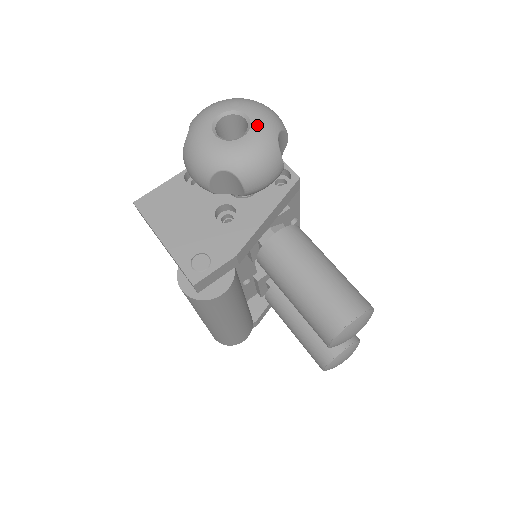
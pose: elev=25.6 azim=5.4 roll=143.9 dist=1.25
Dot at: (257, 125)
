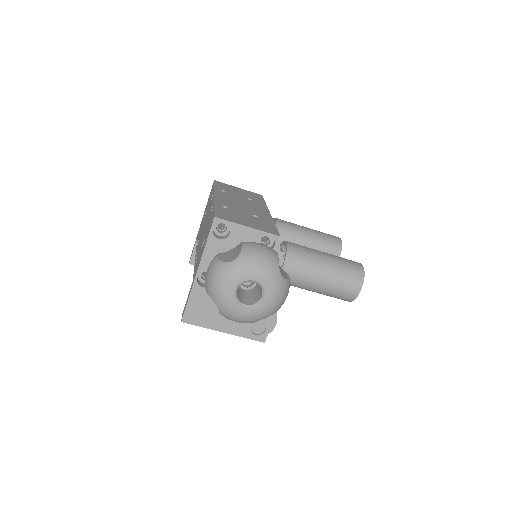
Dot at: (267, 284)
